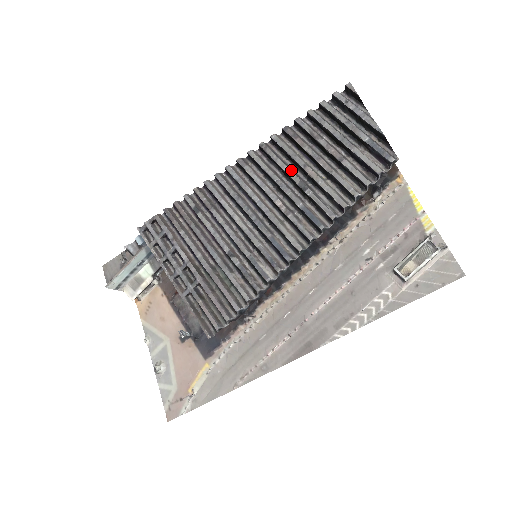
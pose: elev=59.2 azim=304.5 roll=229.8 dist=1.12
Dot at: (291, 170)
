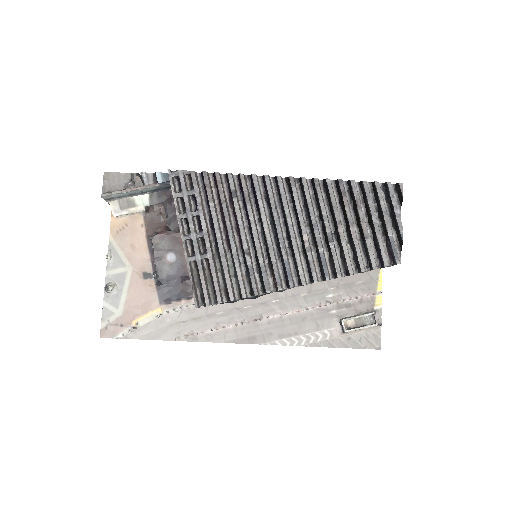
Dot at: (328, 218)
